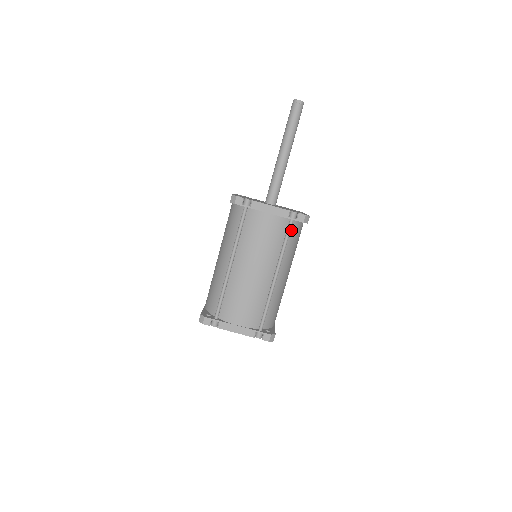
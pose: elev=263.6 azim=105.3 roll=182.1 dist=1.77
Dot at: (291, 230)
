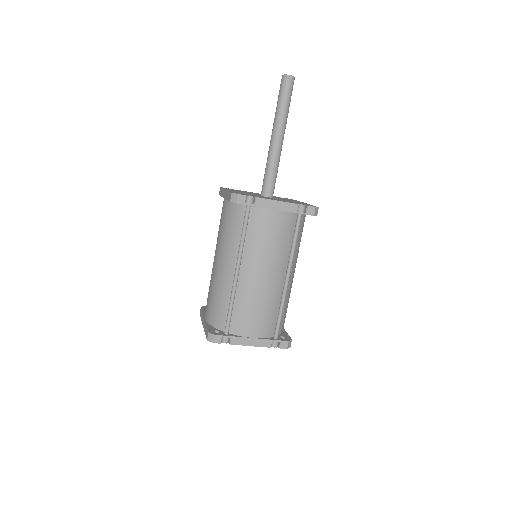
Dot at: occluded
